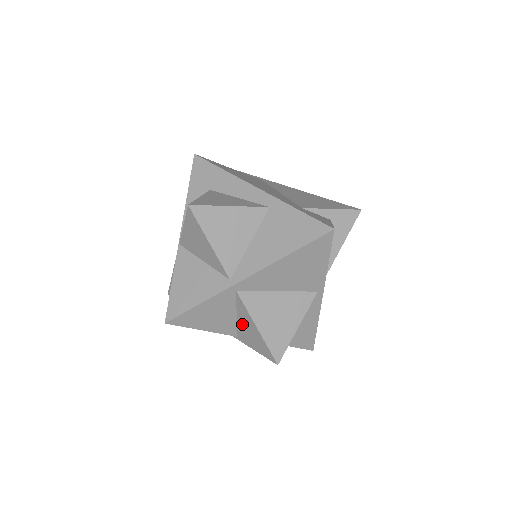
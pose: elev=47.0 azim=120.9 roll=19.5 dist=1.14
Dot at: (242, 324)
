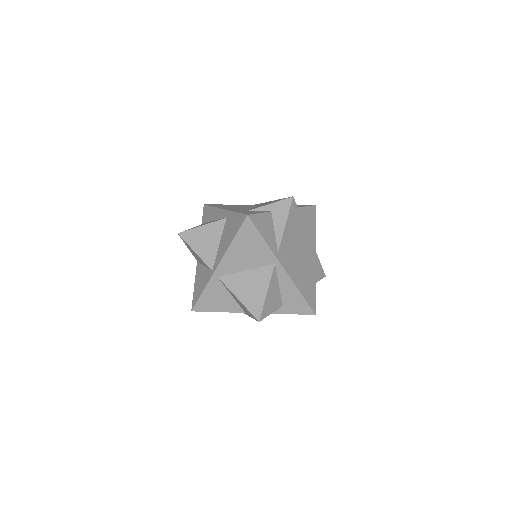
Dot at: (237, 301)
